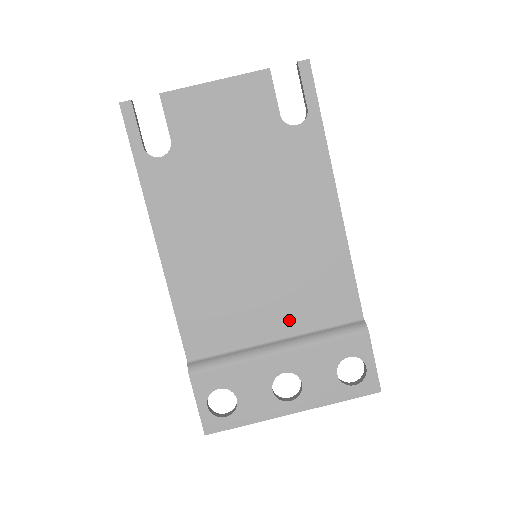
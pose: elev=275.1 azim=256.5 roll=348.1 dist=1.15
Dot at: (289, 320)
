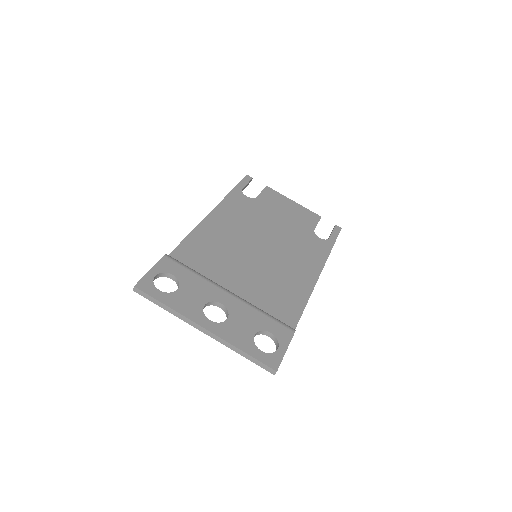
Dot at: (248, 292)
